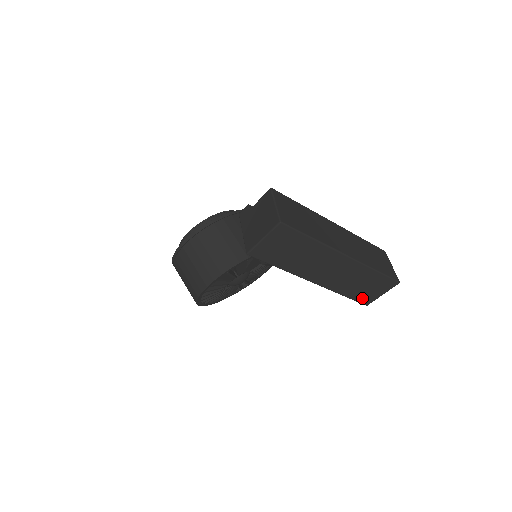
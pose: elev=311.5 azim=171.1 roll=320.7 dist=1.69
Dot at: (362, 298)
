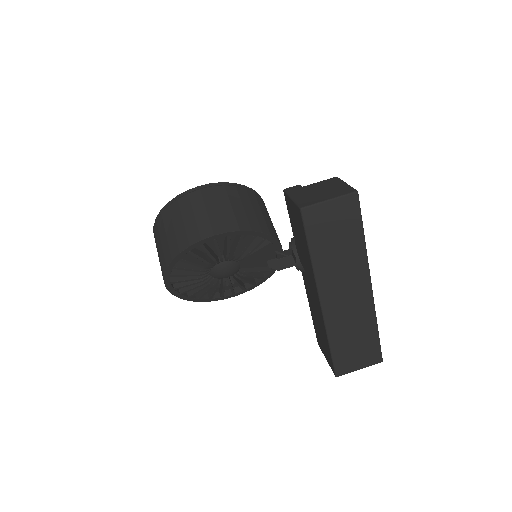
Dot at: (341, 361)
